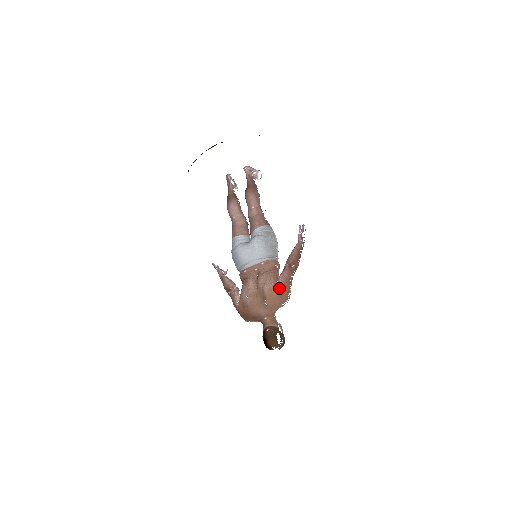
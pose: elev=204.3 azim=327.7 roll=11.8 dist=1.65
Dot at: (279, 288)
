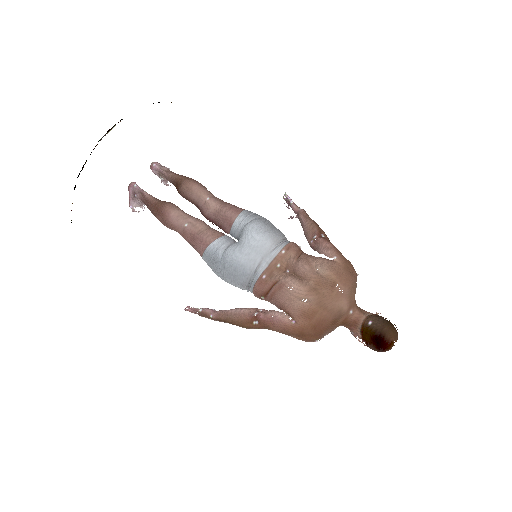
Dot at: (340, 262)
